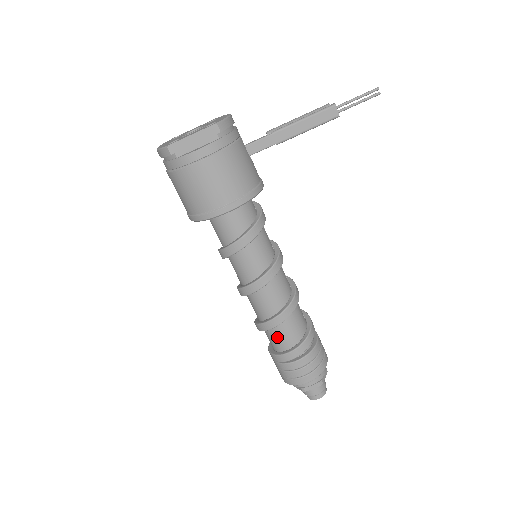
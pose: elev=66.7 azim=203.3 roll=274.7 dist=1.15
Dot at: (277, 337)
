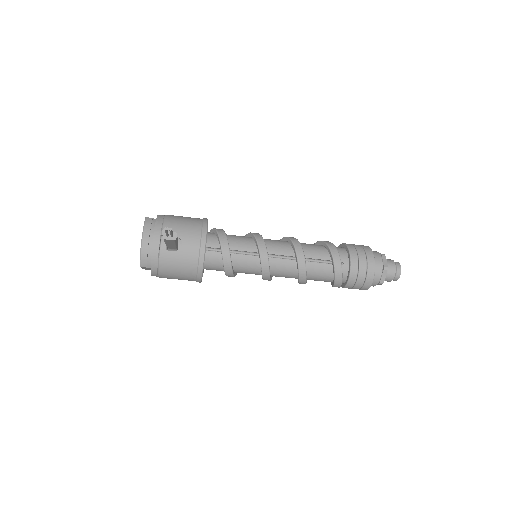
Dot at: occluded
